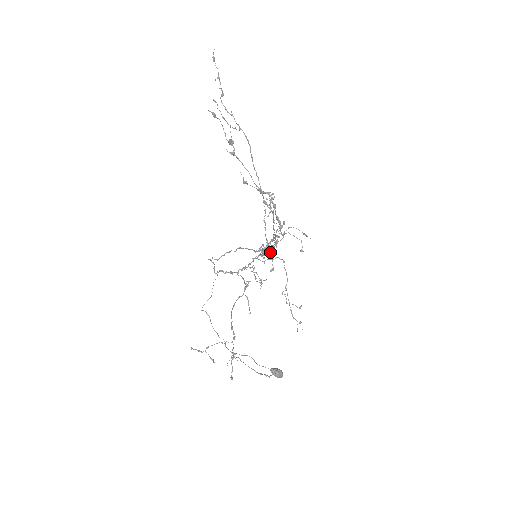
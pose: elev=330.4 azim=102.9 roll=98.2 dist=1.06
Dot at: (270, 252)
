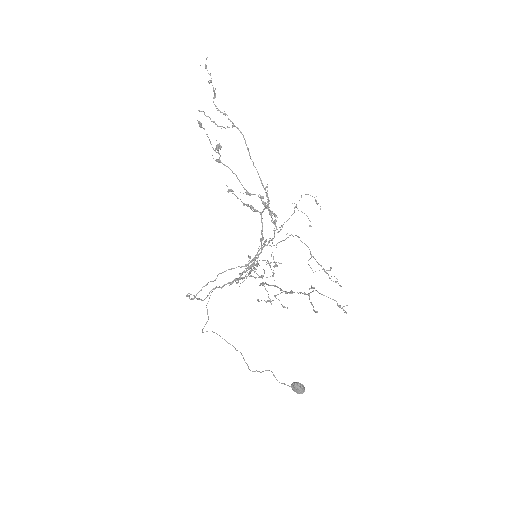
Dot at: occluded
